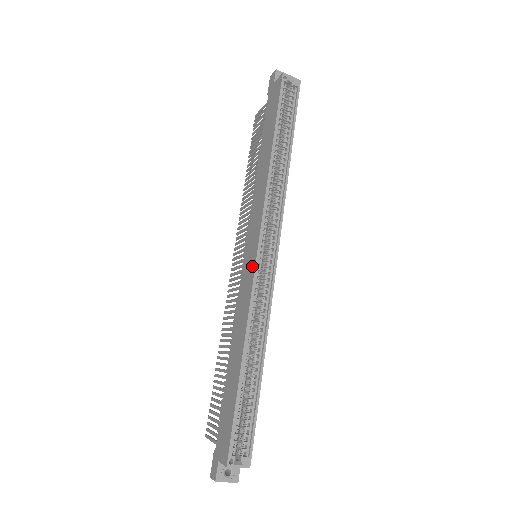
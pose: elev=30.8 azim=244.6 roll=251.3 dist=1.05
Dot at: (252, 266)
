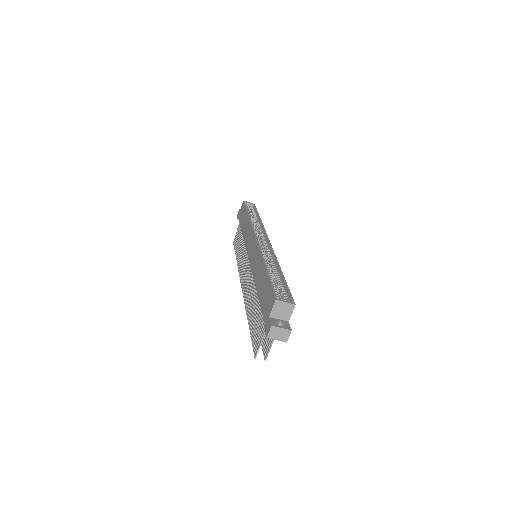
Dot at: (254, 244)
